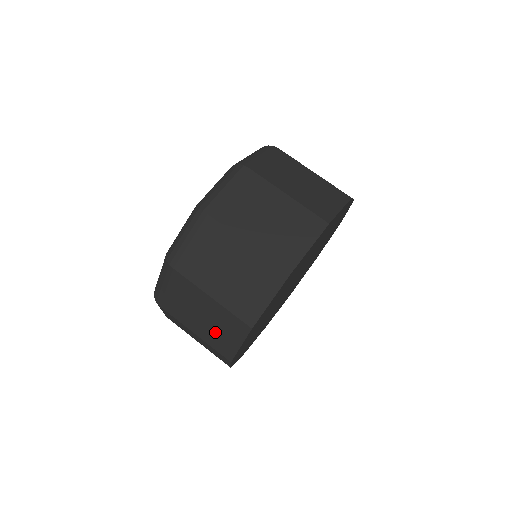
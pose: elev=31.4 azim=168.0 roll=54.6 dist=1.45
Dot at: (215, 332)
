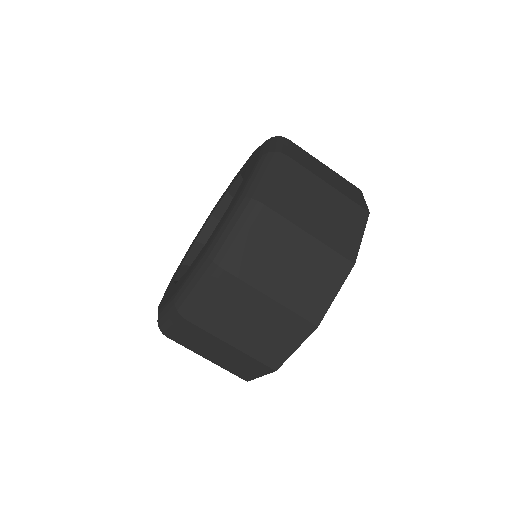
Dot at: occluded
